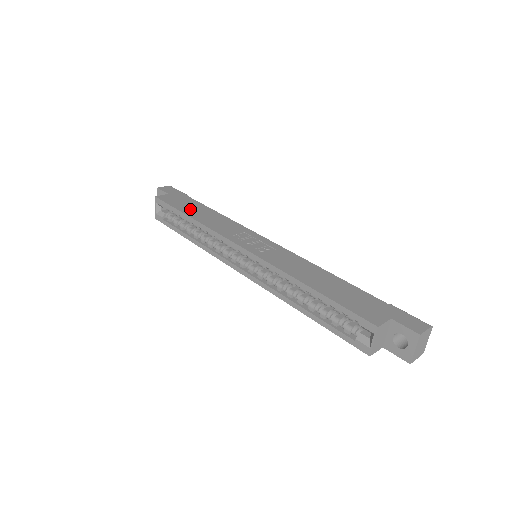
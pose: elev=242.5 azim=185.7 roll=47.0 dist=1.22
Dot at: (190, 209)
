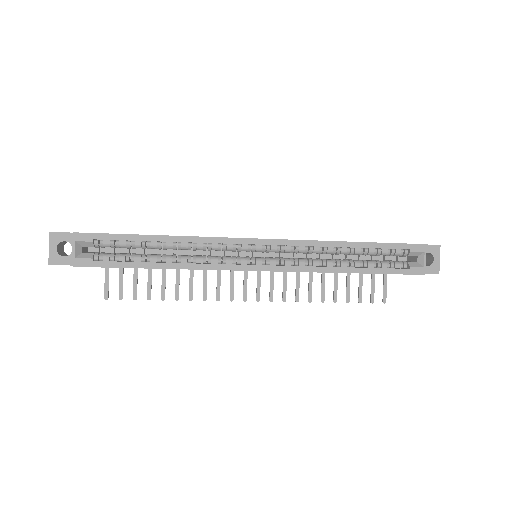
Dot at: occluded
